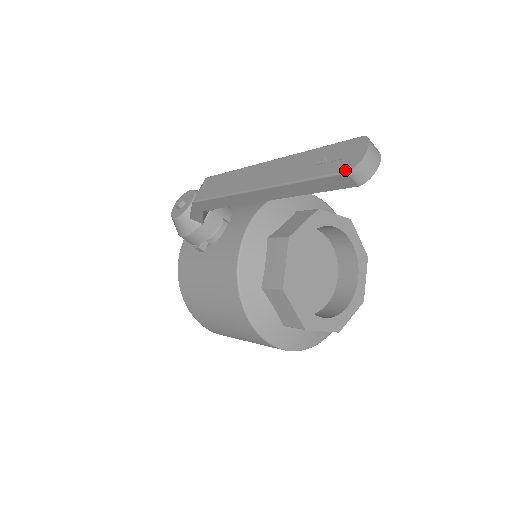
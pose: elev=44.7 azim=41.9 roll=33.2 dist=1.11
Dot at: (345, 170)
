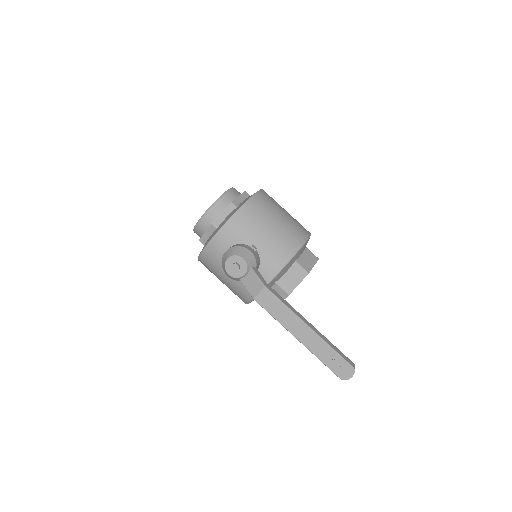
Dot at: (340, 378)
